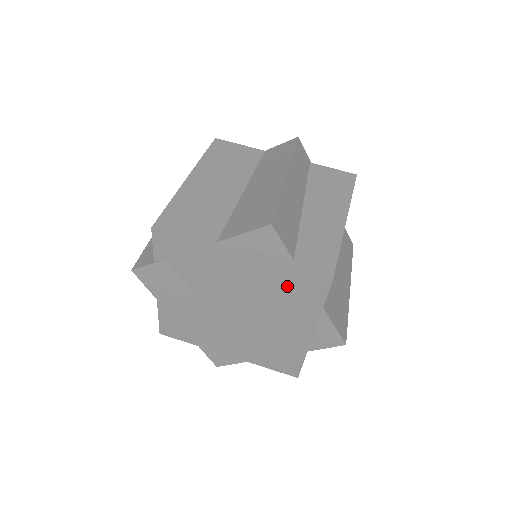
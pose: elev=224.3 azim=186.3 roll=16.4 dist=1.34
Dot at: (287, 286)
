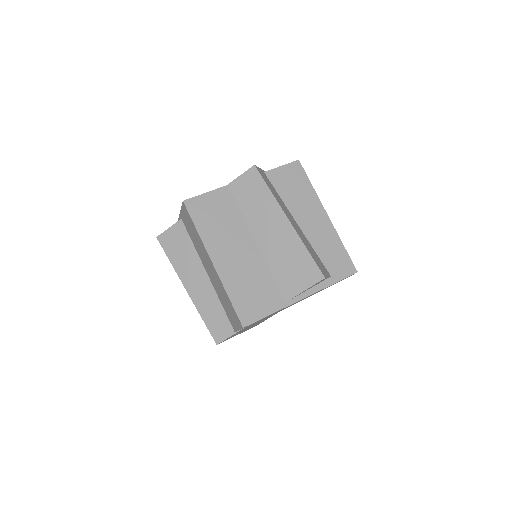
Dot at: occluded
